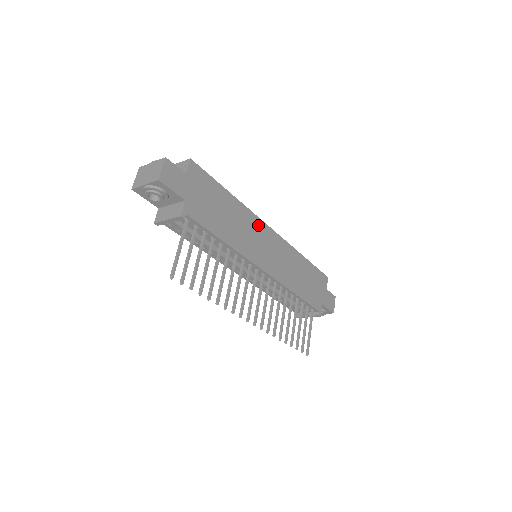
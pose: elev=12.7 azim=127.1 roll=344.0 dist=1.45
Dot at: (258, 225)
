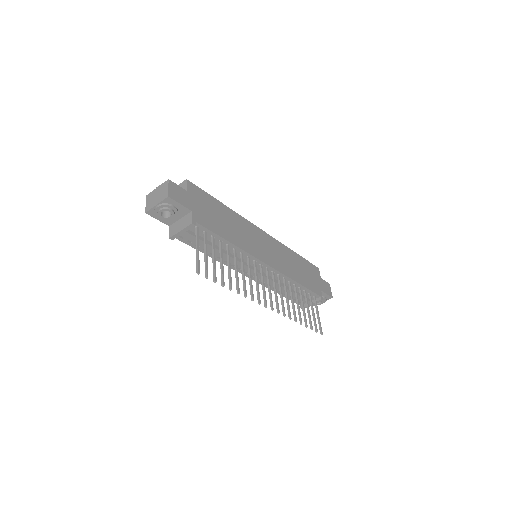
Dot at: (251, 228)
